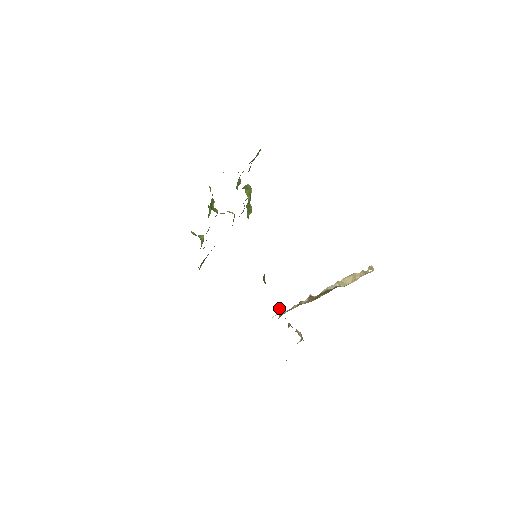
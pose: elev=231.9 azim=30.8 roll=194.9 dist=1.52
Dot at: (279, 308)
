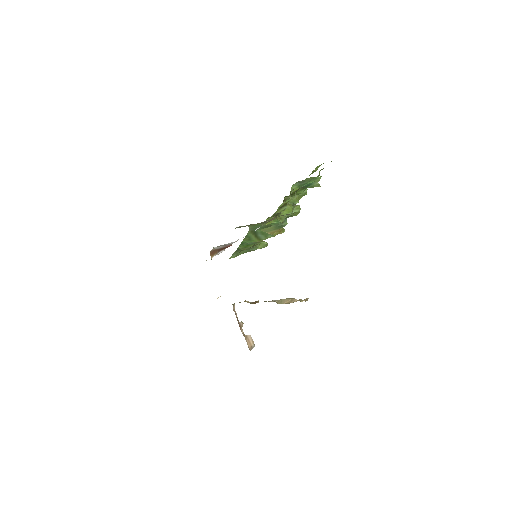
Dot at: occluded
